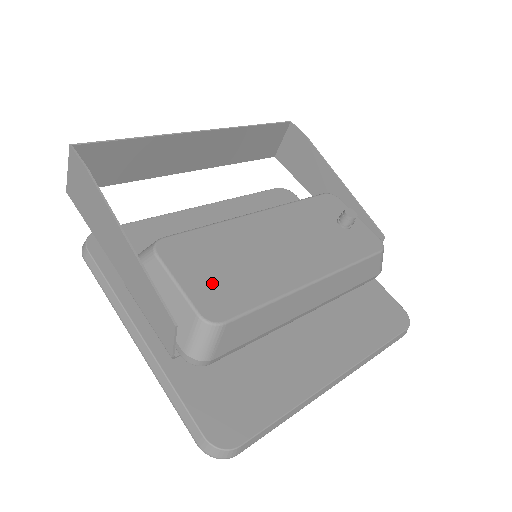
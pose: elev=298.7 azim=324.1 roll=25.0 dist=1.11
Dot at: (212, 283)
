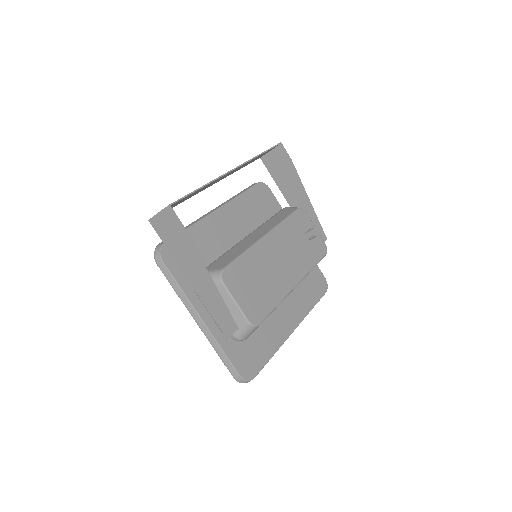
Dot at: (251, 299)
